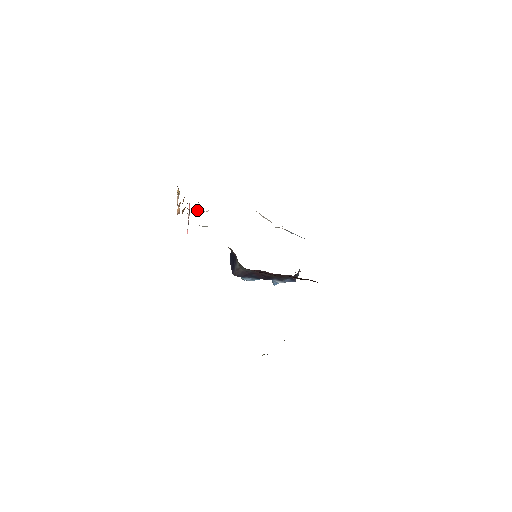
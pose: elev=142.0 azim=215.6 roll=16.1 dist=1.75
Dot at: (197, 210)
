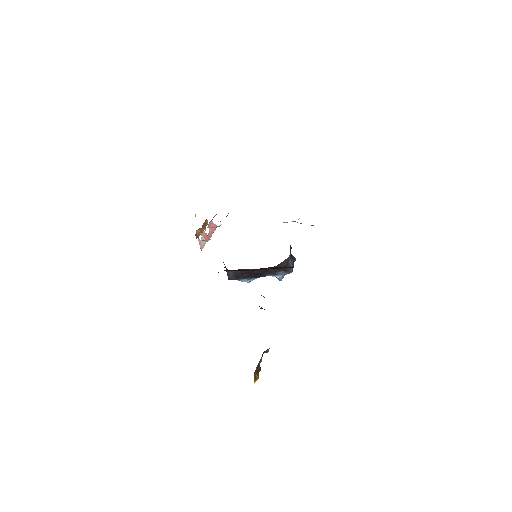
Dot at: (210, 227)
